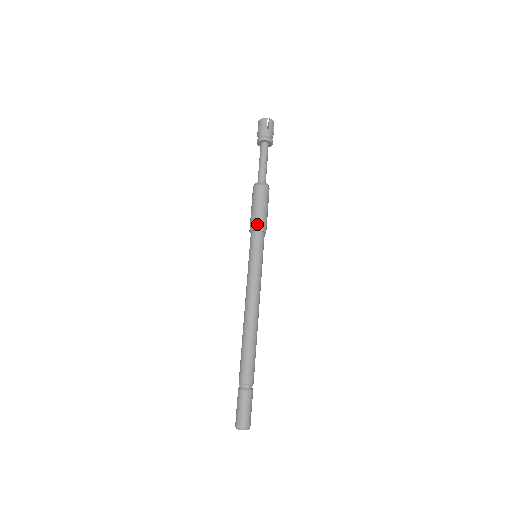
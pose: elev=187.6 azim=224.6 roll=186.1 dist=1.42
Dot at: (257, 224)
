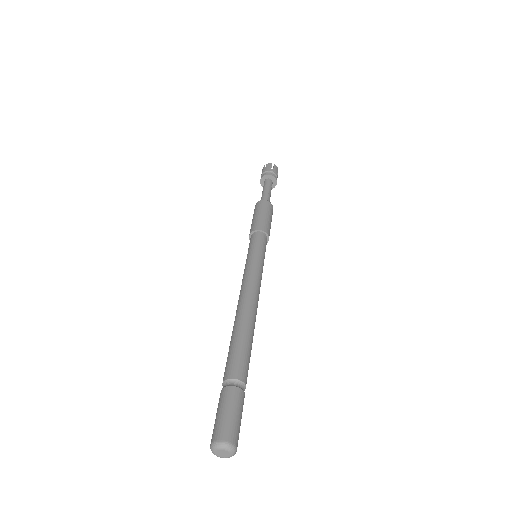
Dot at: (259, 225)
